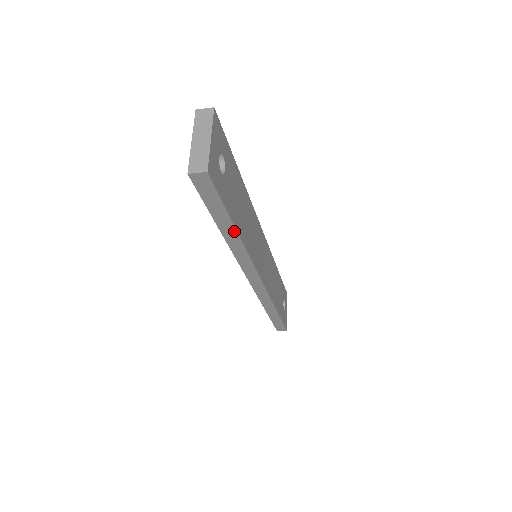
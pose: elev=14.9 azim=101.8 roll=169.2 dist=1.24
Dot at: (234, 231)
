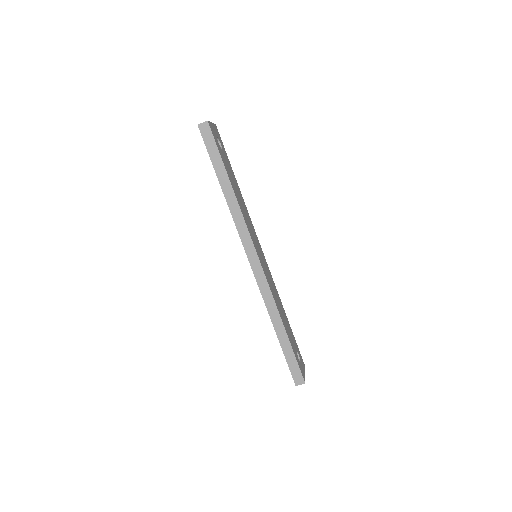
Dot at: (229, 183)
